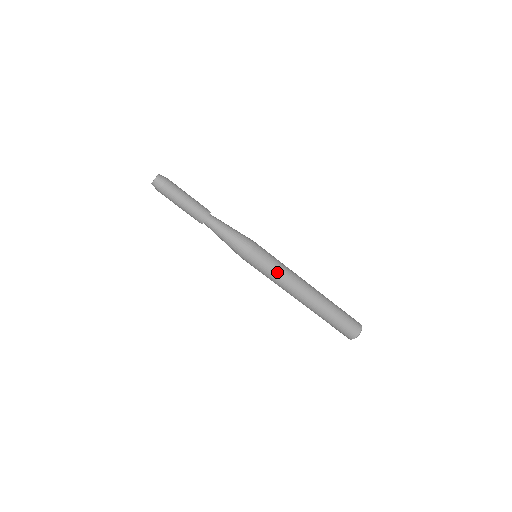
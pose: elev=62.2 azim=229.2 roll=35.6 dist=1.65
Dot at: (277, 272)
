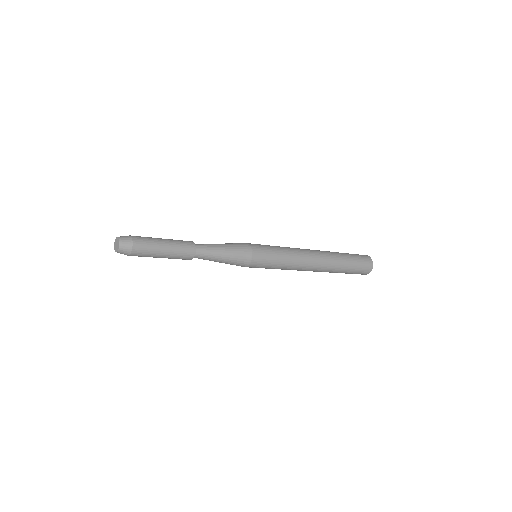
Dot at: occluded
